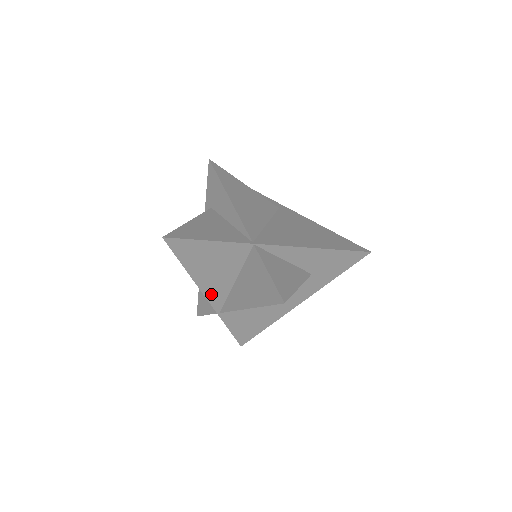
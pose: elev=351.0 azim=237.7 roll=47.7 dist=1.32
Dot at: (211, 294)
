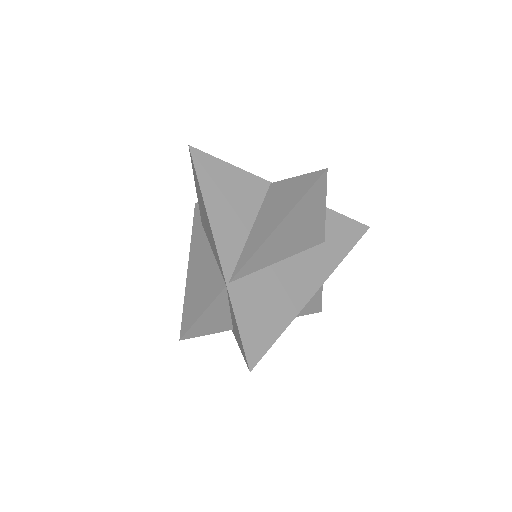
Dot at: (223, 244)
